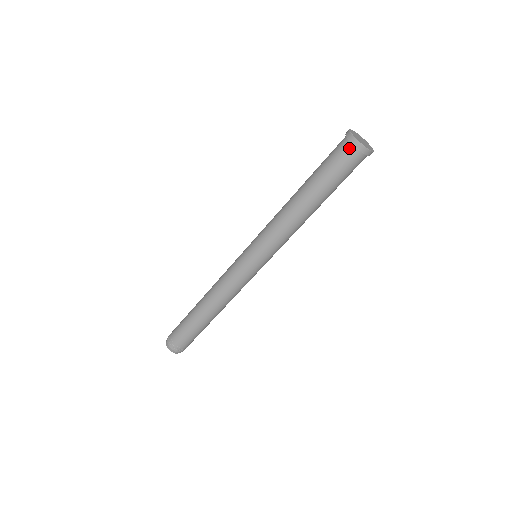
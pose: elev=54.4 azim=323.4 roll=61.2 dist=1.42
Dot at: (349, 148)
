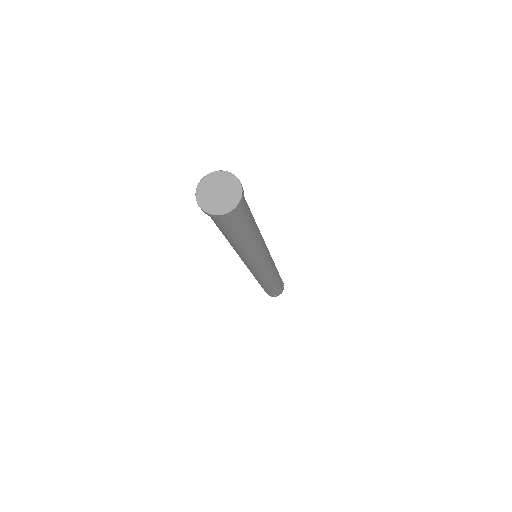
Dot at: (219, 218)
